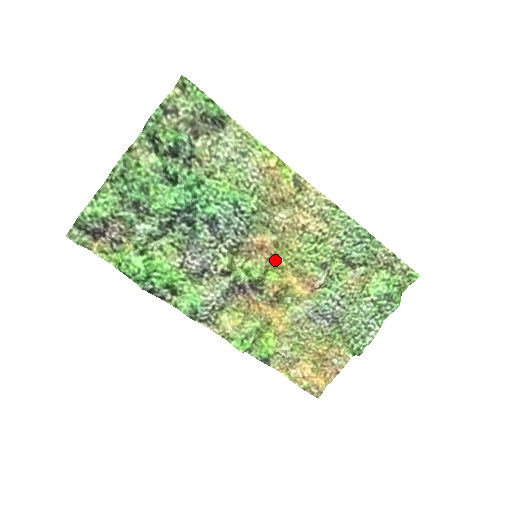
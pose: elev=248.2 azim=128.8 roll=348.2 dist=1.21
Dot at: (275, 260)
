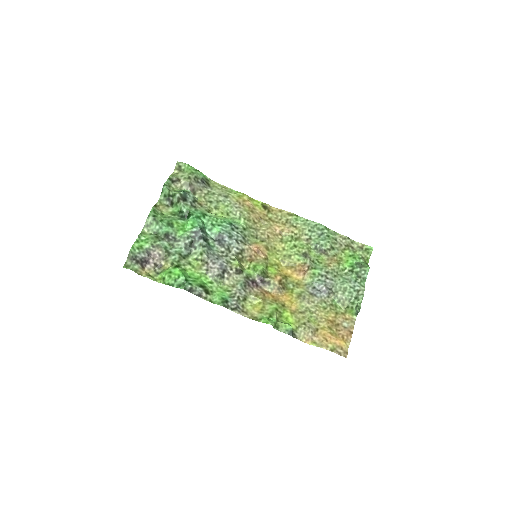
Dot at: (270, 260)
